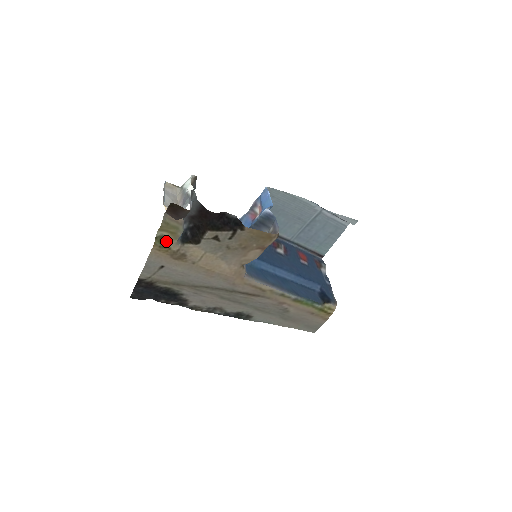
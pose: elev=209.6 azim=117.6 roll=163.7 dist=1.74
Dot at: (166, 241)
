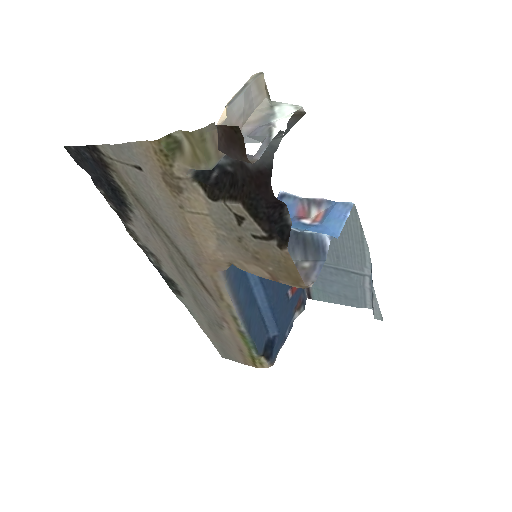
Dot at: (177, 153)
